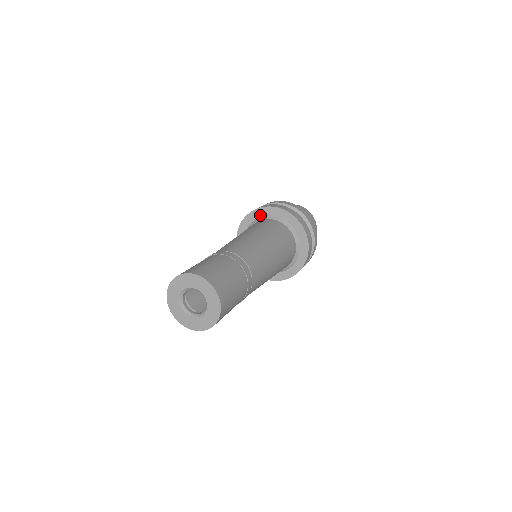
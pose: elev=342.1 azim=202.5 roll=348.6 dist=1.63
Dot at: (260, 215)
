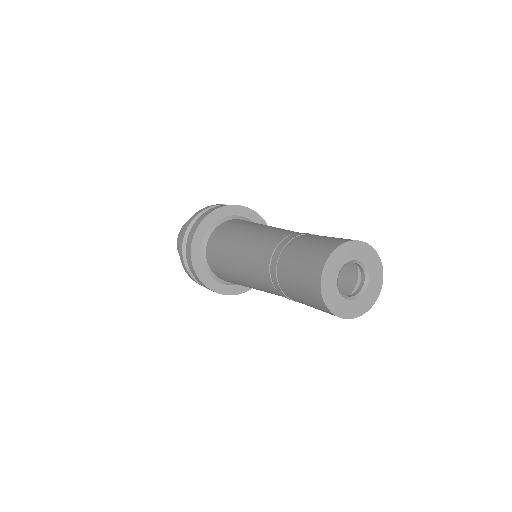
Dot at: (239, 213)
